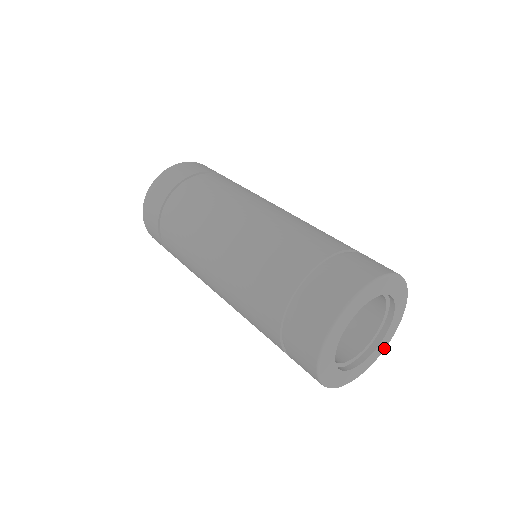
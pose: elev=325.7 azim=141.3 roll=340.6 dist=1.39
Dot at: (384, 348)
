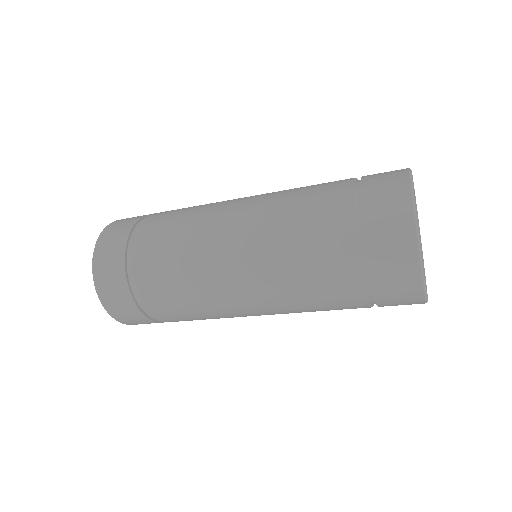
Dot at: occluded
